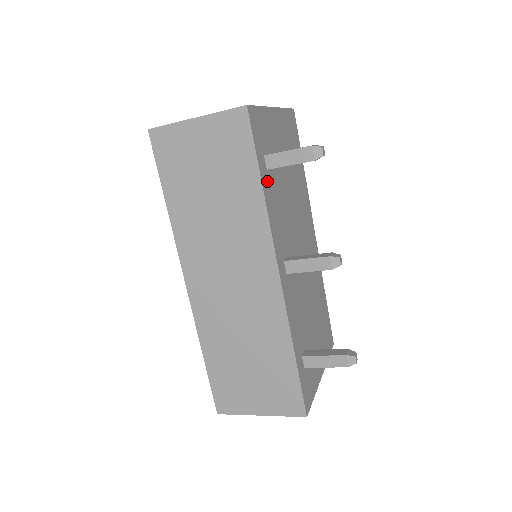
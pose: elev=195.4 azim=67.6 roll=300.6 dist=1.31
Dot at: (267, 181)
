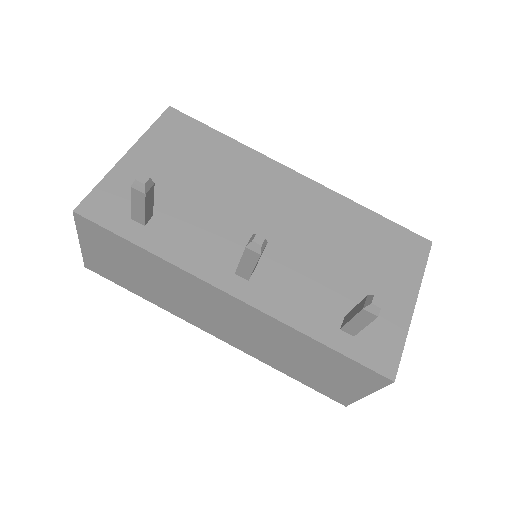
Dot at: (152, 235)
